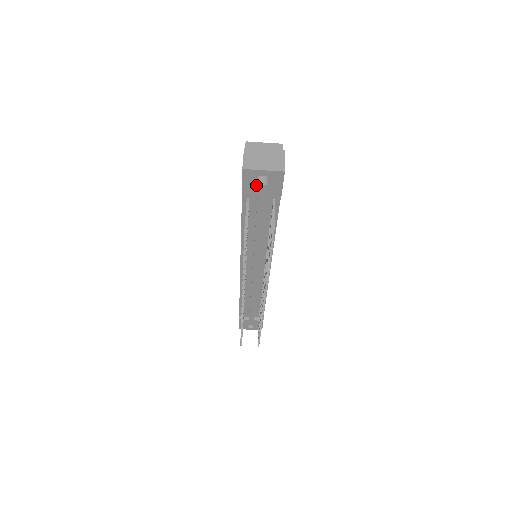
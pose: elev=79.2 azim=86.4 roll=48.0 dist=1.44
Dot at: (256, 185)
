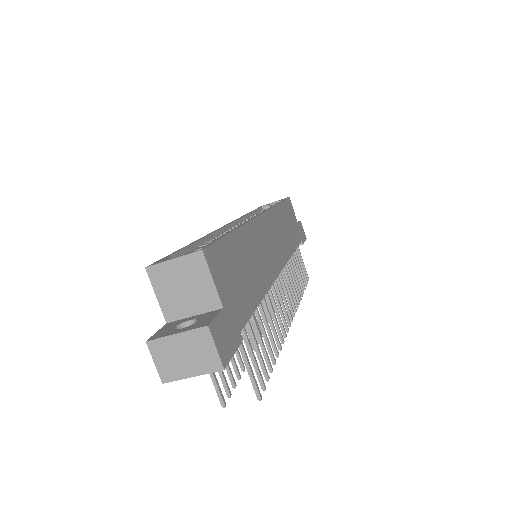
Dot at: occluded
